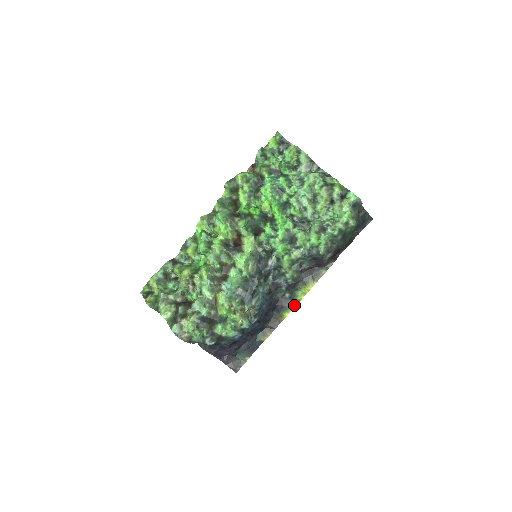
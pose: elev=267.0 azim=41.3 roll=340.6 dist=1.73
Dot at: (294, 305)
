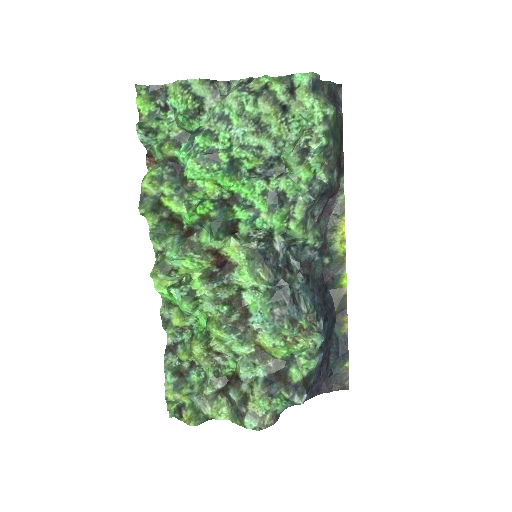
Dot at: (343, 264)
